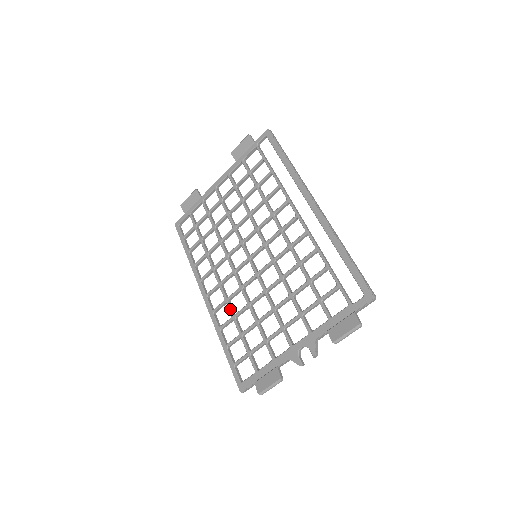
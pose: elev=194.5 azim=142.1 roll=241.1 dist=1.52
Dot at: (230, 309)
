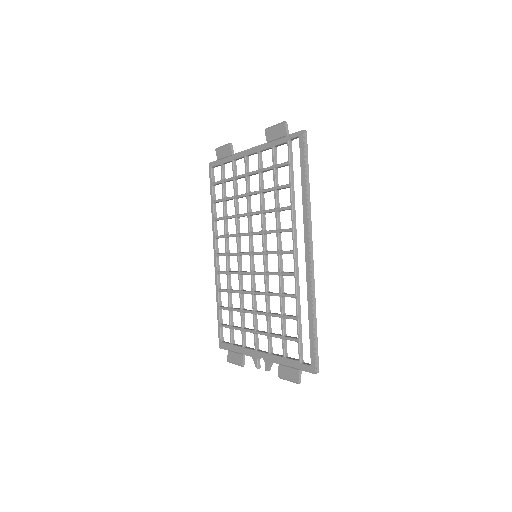
Dot at: (228, 283)
